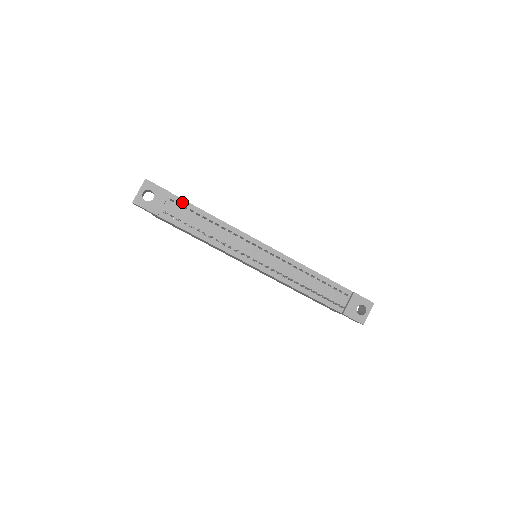
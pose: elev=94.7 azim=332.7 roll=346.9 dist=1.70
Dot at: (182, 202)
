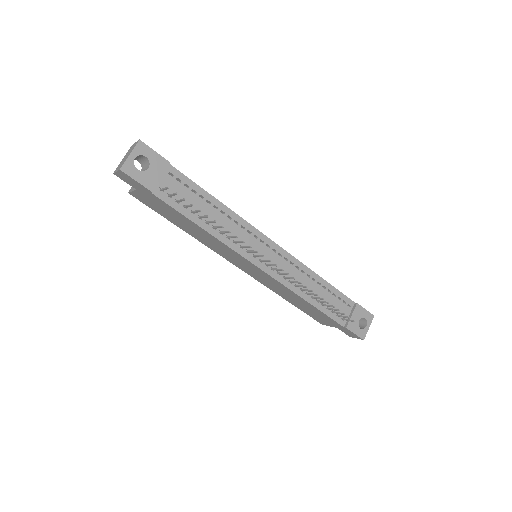
Dot at: (183, 178)
